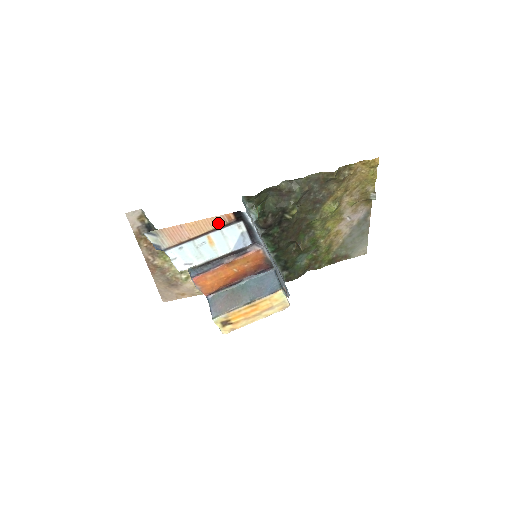
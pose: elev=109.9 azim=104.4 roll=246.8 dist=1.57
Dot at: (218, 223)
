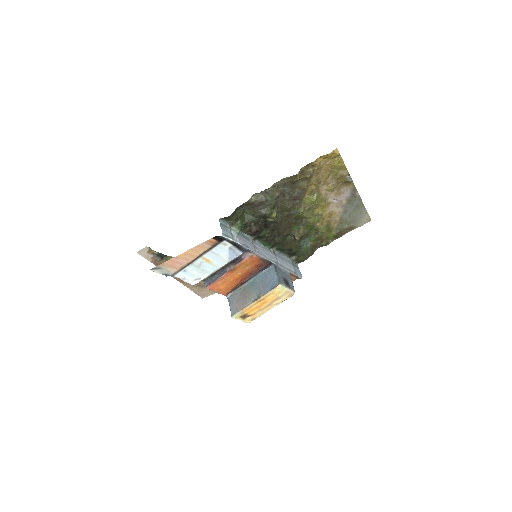
Dot at: (205, 248)
